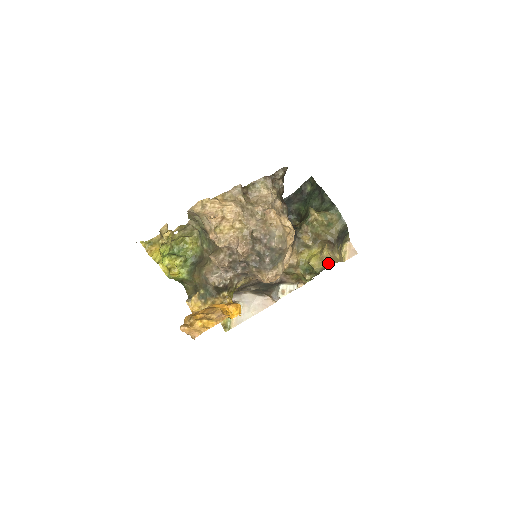
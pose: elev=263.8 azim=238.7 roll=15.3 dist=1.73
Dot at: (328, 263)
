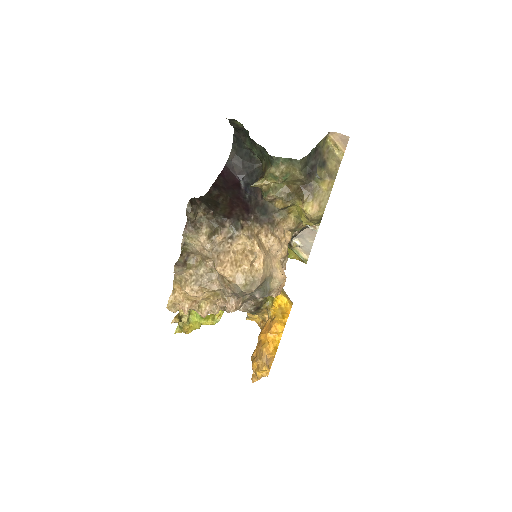
Dot at: (318, 217)
